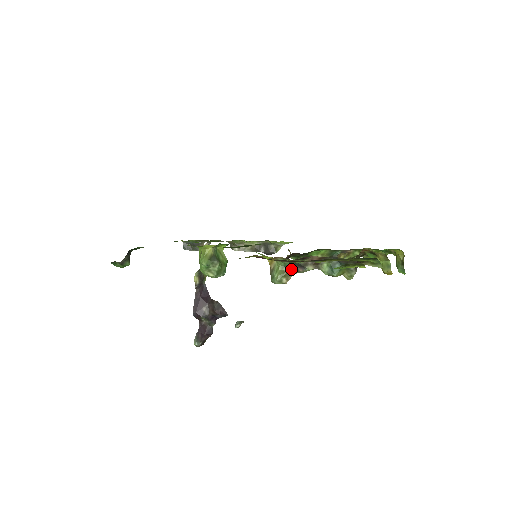
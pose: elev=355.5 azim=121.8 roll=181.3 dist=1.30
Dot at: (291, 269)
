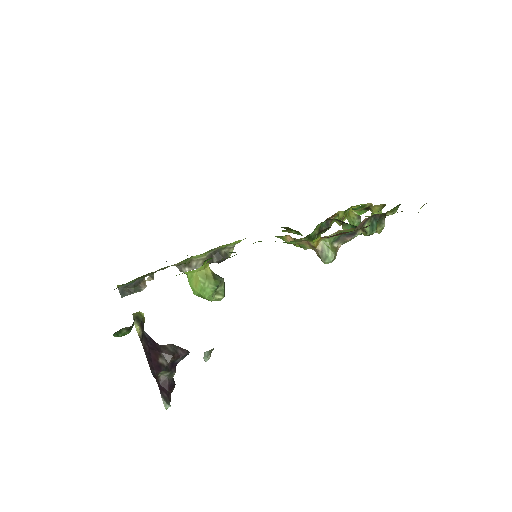
Dot at: (338, 243)
